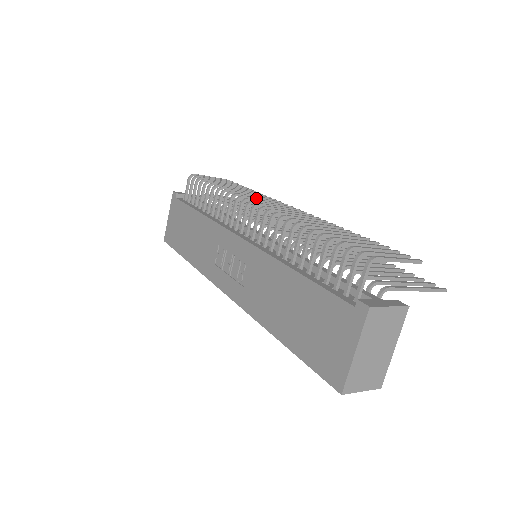
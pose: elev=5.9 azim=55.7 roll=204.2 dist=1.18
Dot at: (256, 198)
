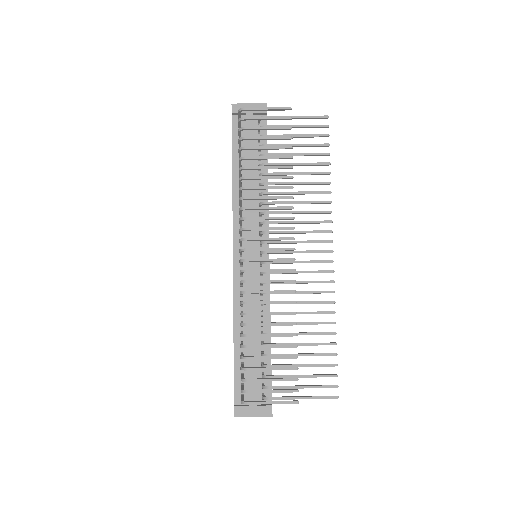
Dot at: (261, 219)
